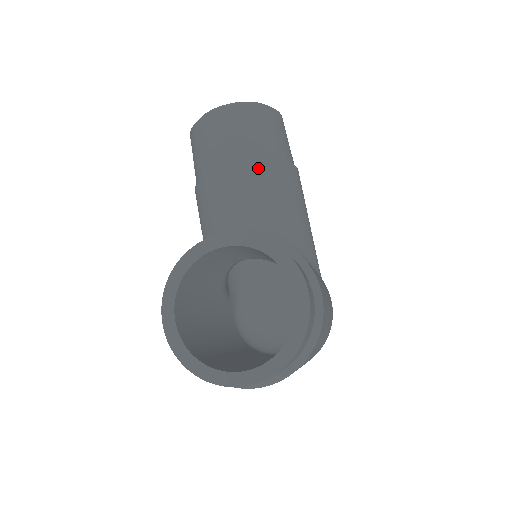
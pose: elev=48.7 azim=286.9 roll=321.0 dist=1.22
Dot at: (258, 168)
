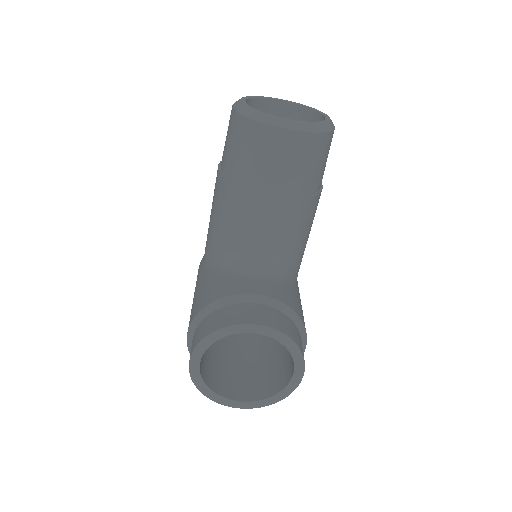
Dot at: (295, 205)
